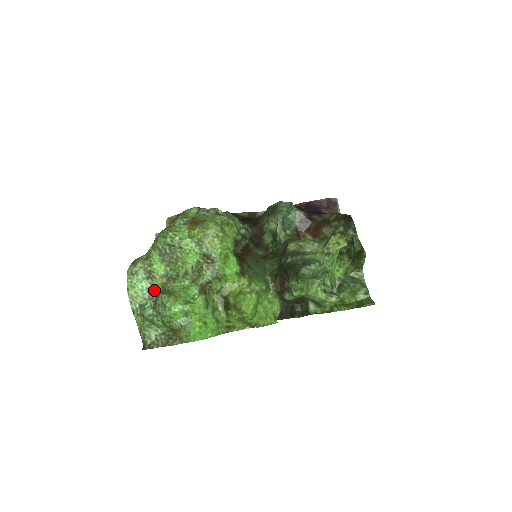
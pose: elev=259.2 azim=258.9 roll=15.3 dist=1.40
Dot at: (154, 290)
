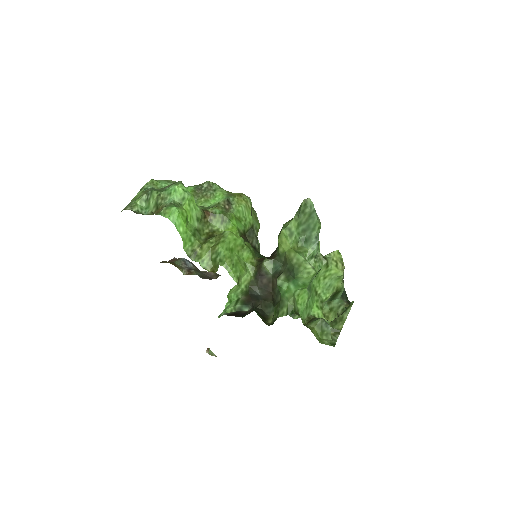
Dot at: occluded
